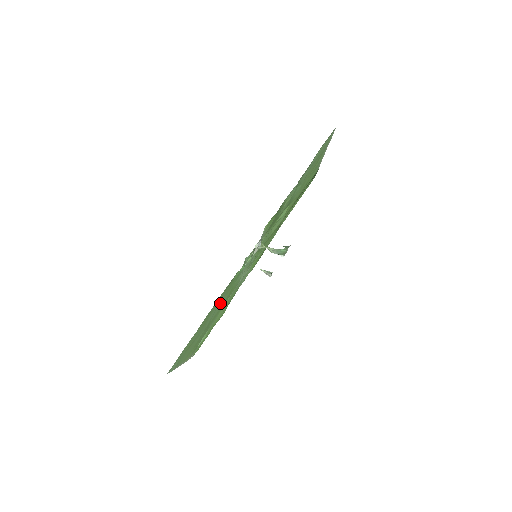
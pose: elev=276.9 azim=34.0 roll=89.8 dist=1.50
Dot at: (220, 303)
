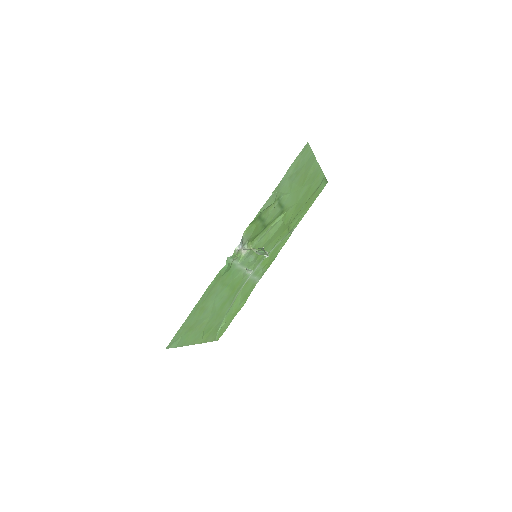
Dot at: (219, 295)
